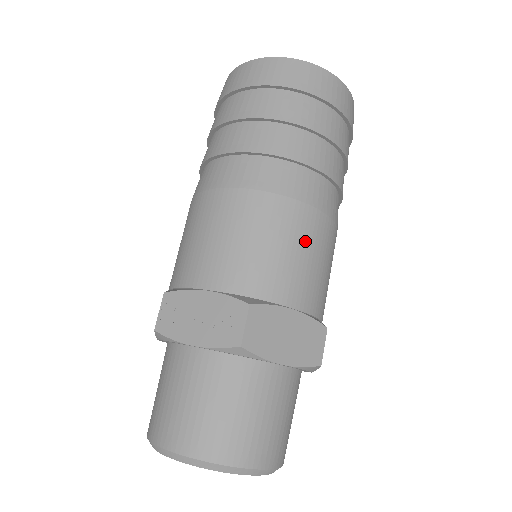
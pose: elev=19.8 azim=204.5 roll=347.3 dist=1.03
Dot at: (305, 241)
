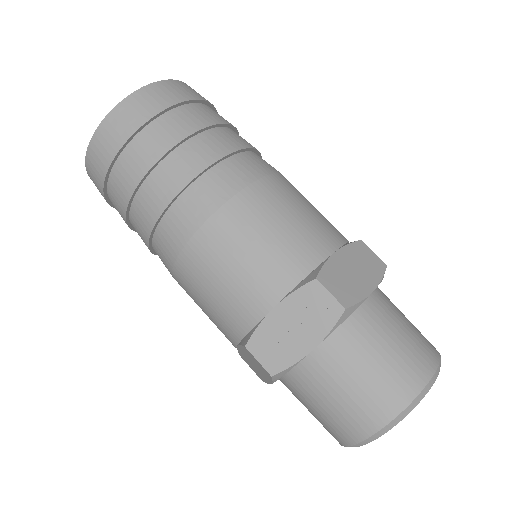
Dot at: (288, 203)
